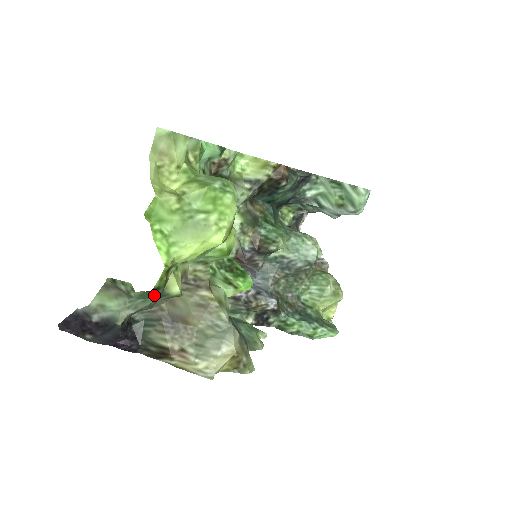
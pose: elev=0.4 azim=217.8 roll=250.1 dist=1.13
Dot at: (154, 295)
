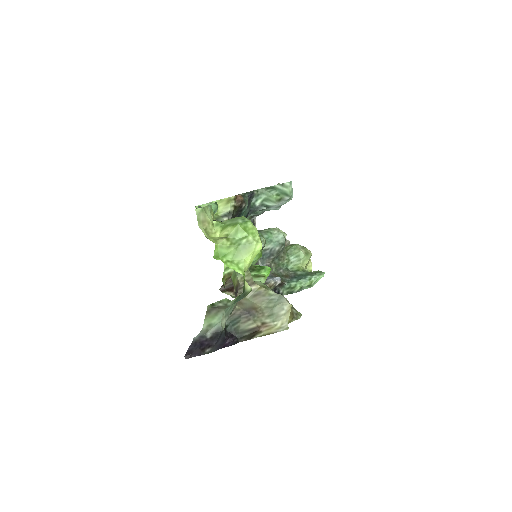
Dot at: (241, 297)
